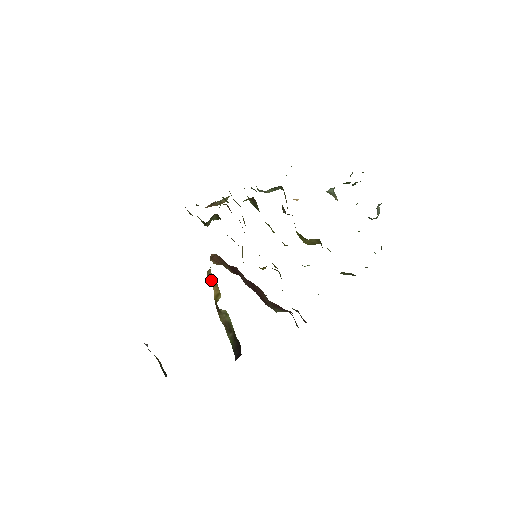
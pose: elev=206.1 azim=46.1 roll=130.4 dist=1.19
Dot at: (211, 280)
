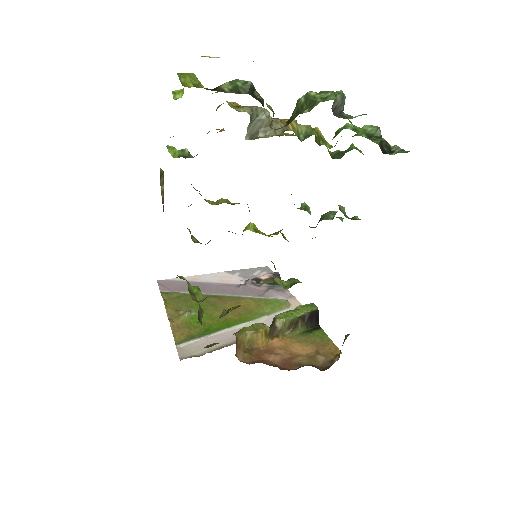
Dot at: (252, 341)
